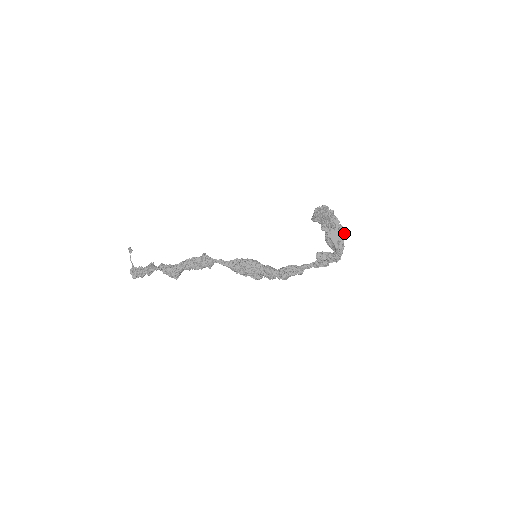
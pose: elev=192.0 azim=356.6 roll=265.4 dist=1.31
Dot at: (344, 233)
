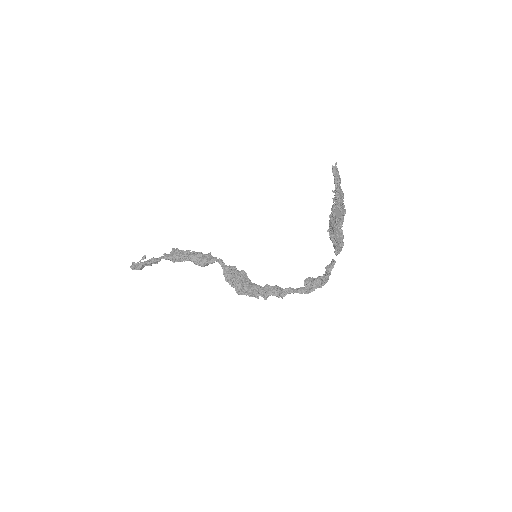
Dot at: (343, 242)
